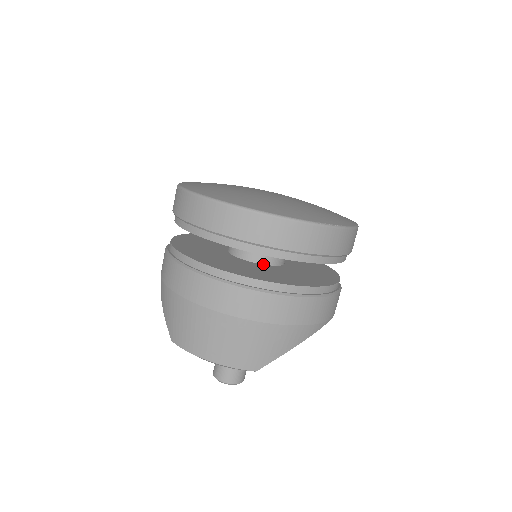
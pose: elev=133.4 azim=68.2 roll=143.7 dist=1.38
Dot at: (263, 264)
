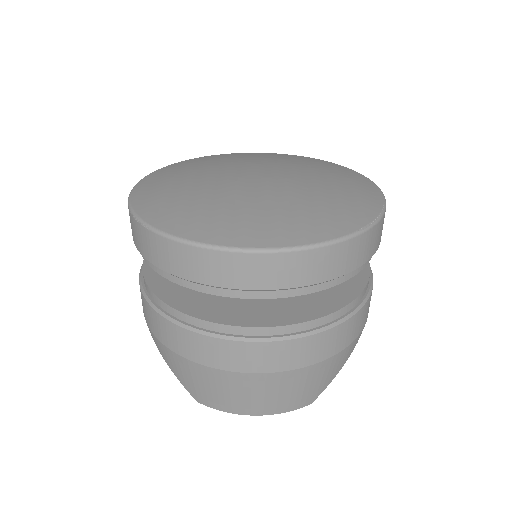
Dot at: occluded
